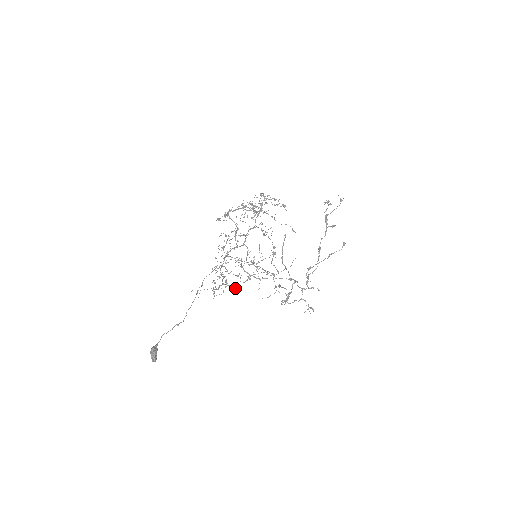
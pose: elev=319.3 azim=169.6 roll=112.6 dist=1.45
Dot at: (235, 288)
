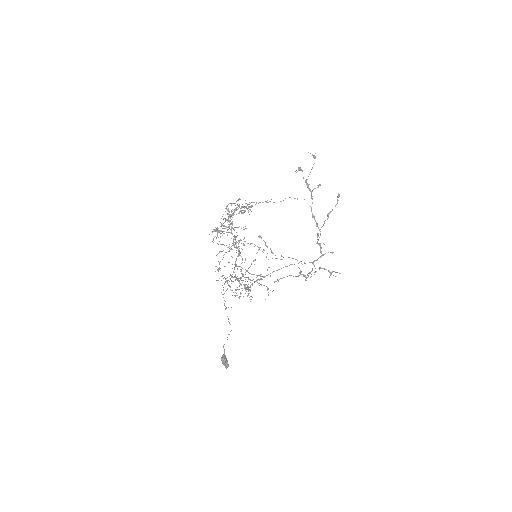
Dot at: occluded
